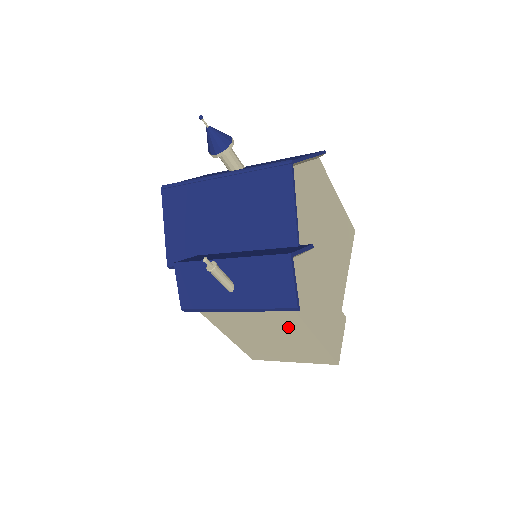
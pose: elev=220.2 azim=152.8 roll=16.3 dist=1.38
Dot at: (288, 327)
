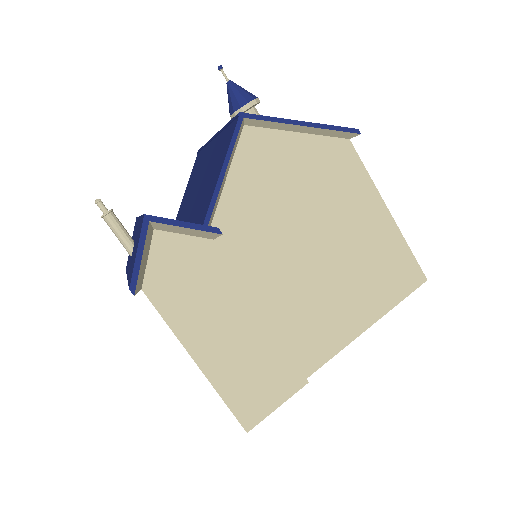
Dot at: occluded
